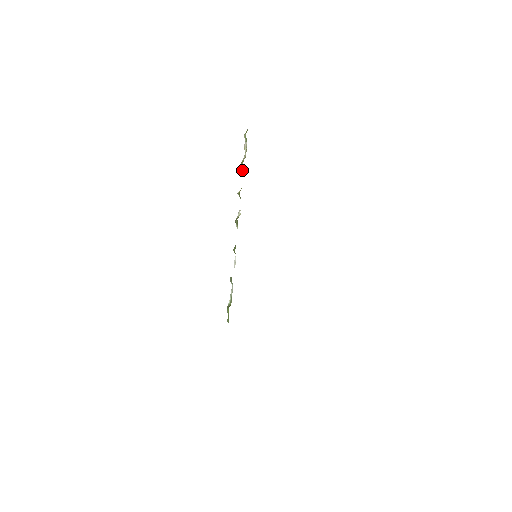
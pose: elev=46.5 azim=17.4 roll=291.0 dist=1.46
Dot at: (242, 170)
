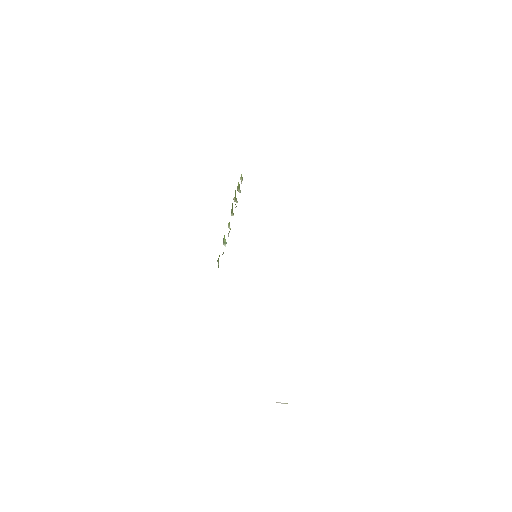
Dot at: (238, 191)
